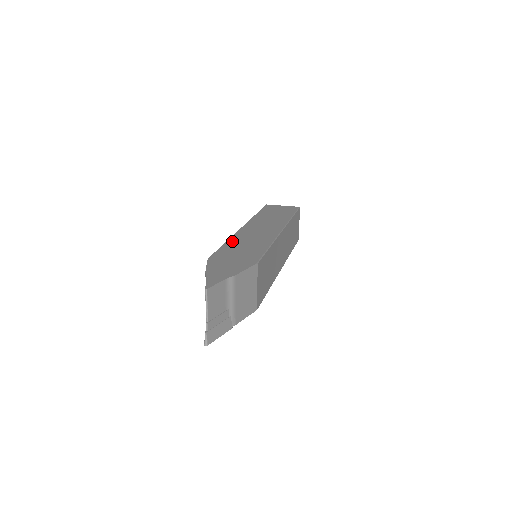
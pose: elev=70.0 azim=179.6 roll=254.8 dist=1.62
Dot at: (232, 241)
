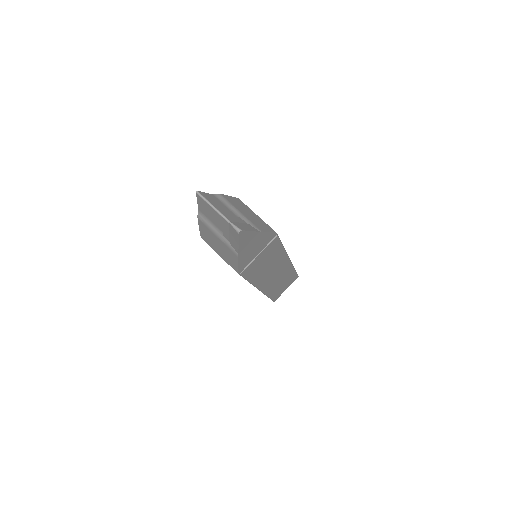
Dot at: occluded
